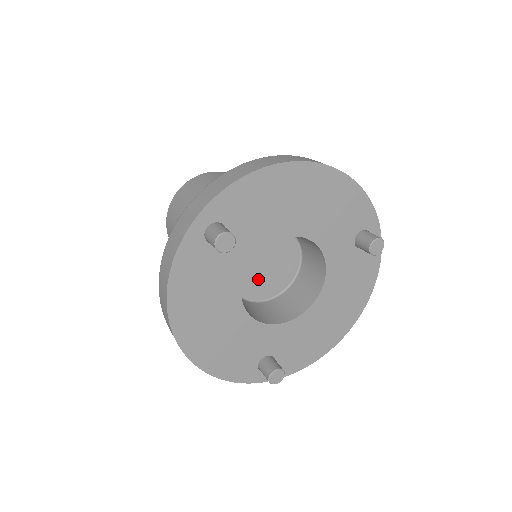
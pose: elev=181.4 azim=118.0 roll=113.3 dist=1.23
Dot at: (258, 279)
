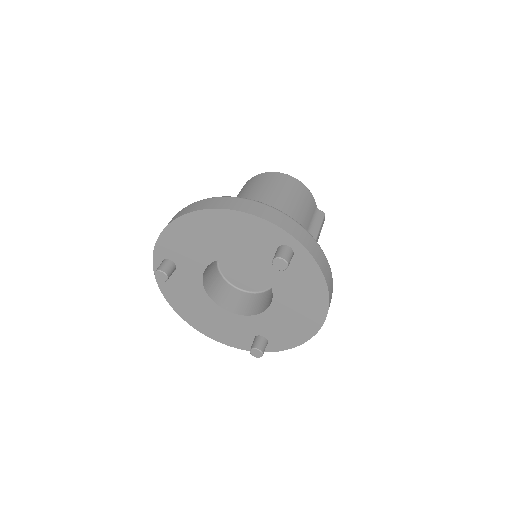
Dot at: (248, 278)
